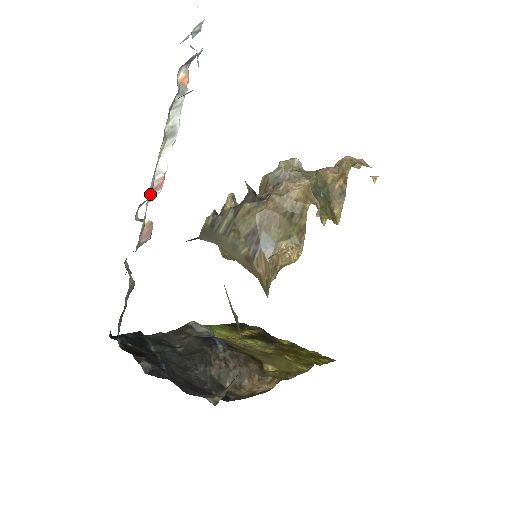
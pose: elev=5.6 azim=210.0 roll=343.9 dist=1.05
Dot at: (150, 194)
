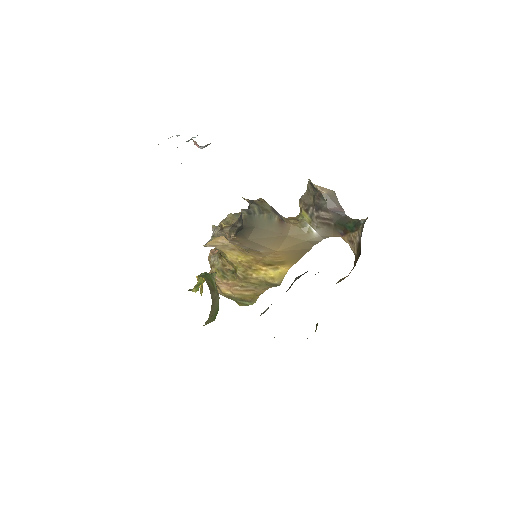
Dot at: occluded
